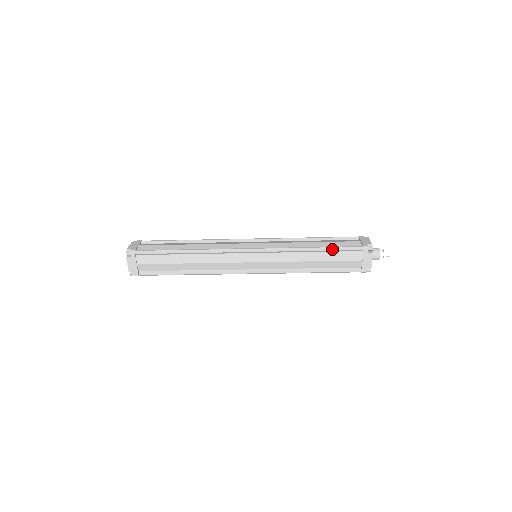
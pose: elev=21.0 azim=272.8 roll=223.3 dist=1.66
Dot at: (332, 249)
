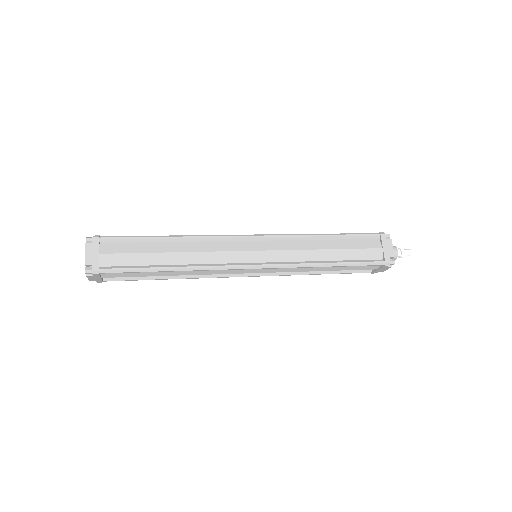
Dot at: occluded
